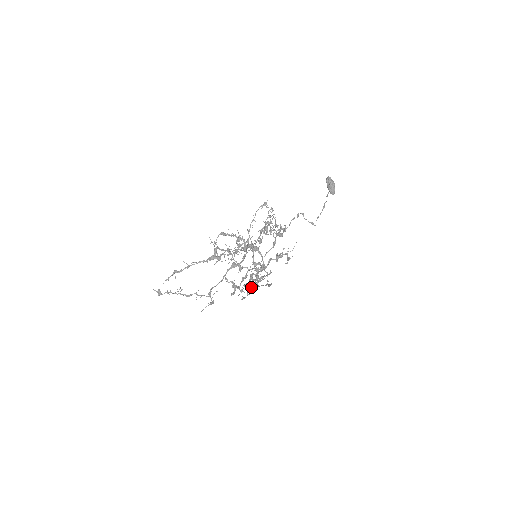
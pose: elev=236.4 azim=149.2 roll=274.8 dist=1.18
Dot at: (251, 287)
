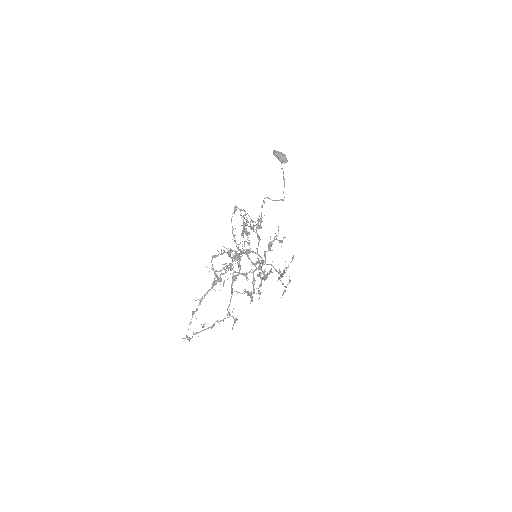
Dot at: occluded
